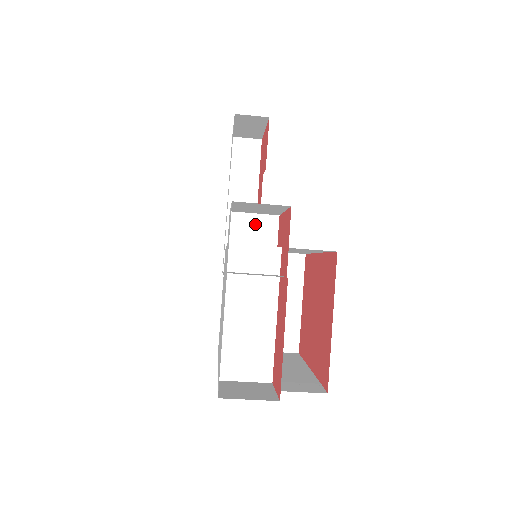
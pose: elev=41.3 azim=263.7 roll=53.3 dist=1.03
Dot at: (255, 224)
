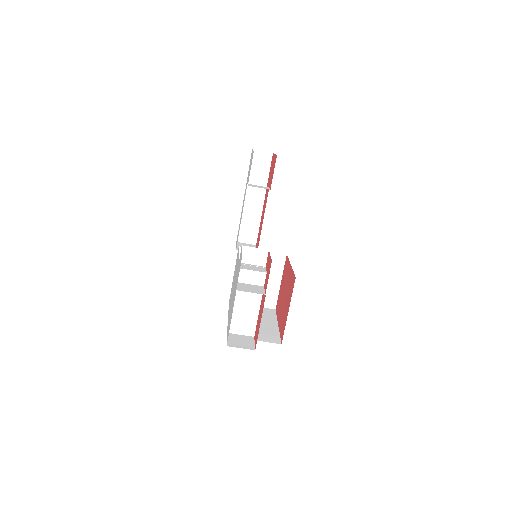
Dot at: (255, 253)
